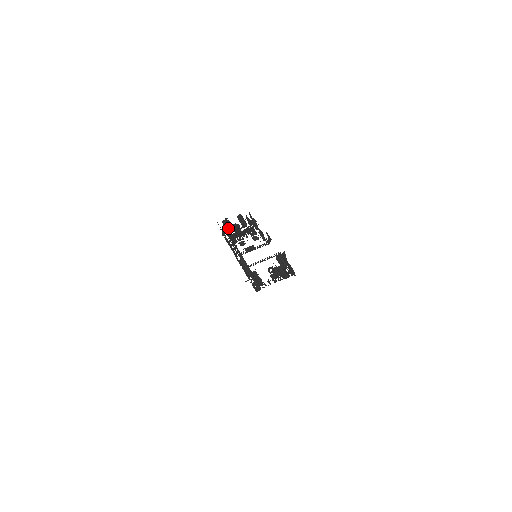
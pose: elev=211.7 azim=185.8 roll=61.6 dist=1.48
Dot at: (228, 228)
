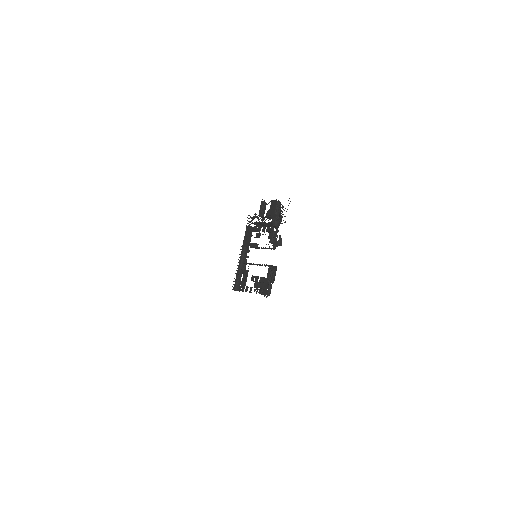
Dot at: (259, 212)
